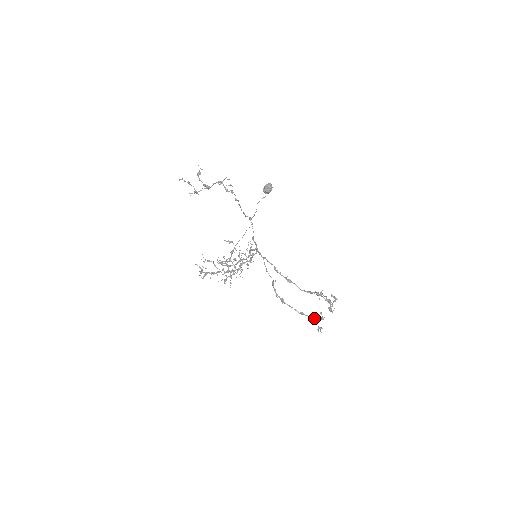
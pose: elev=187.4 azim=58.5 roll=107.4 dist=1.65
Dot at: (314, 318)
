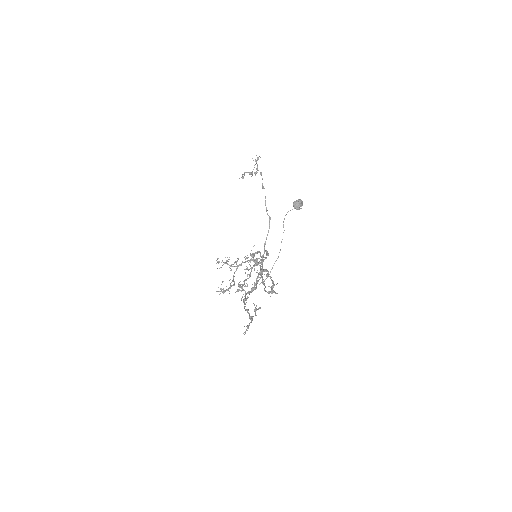
Dot at: (252, 317)
